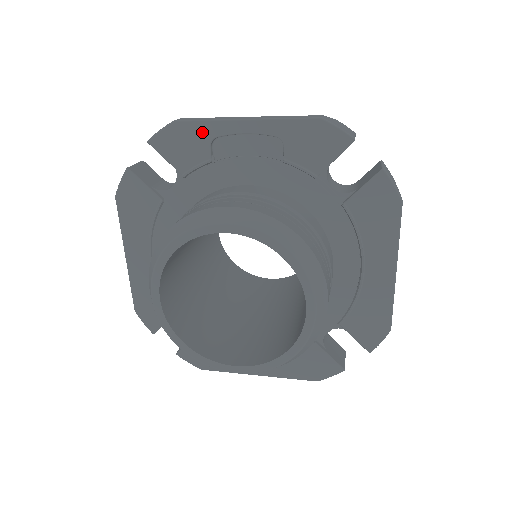
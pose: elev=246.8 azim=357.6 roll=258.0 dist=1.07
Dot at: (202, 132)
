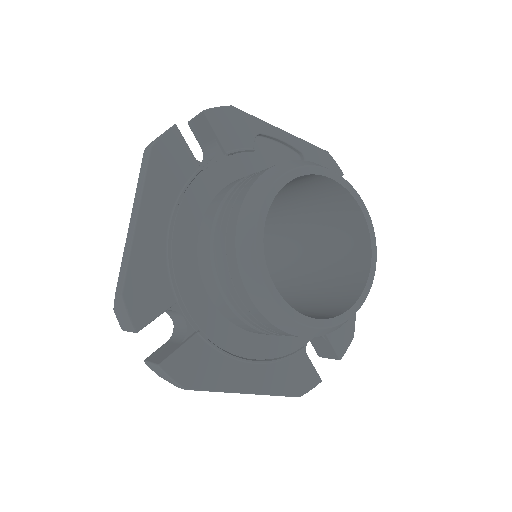
Dot at: (252, 125)
